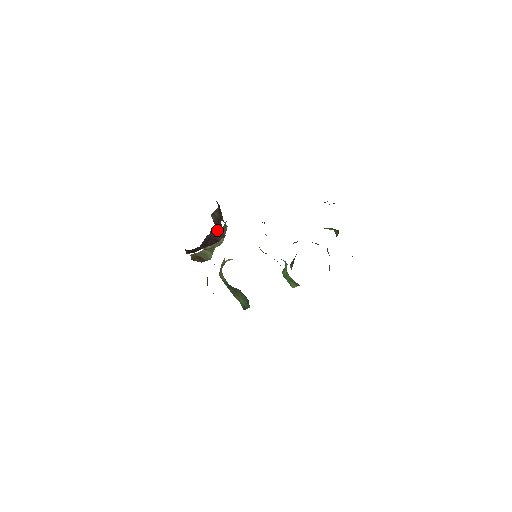
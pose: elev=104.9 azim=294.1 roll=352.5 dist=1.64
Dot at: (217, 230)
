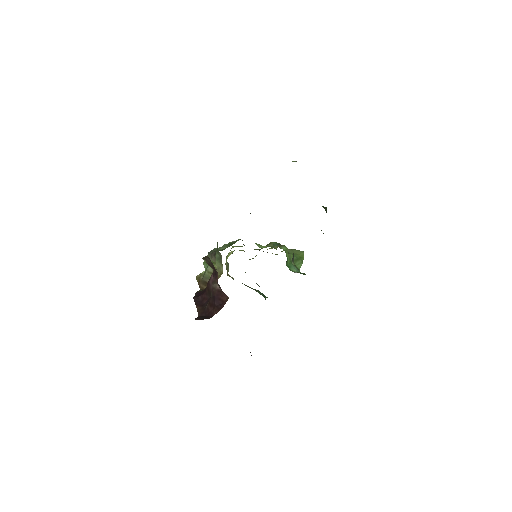
Dot at: (218, 289)
